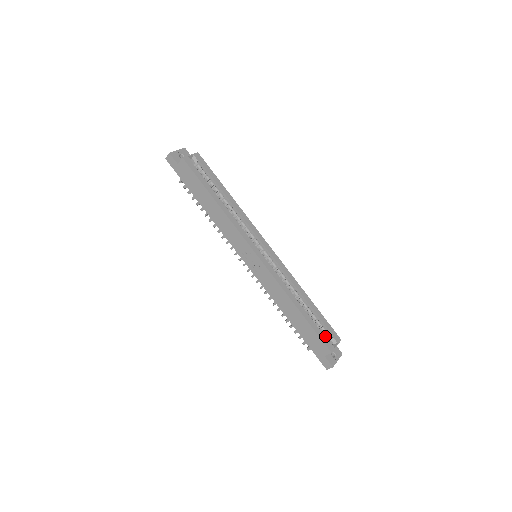
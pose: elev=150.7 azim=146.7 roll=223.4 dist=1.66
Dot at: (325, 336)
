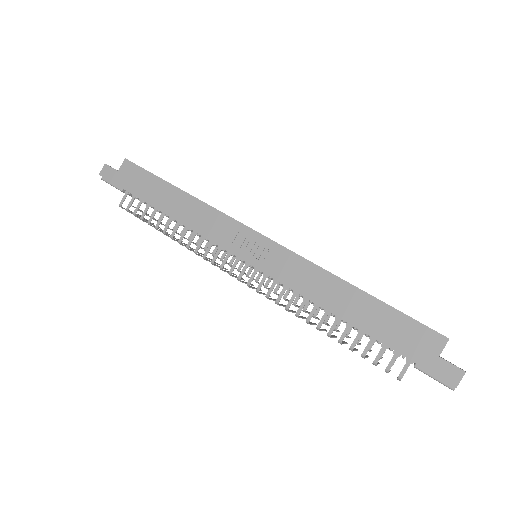
Dot at: occluded
